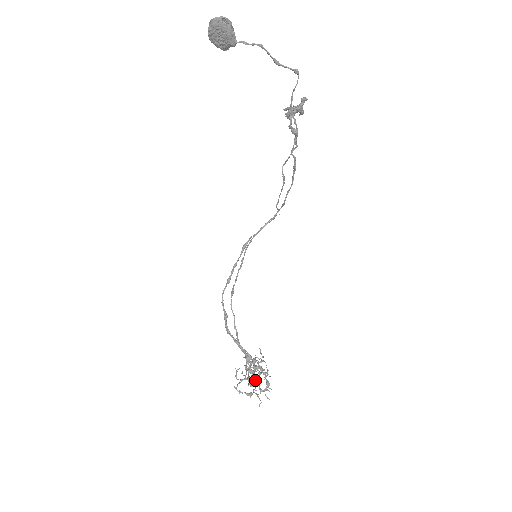
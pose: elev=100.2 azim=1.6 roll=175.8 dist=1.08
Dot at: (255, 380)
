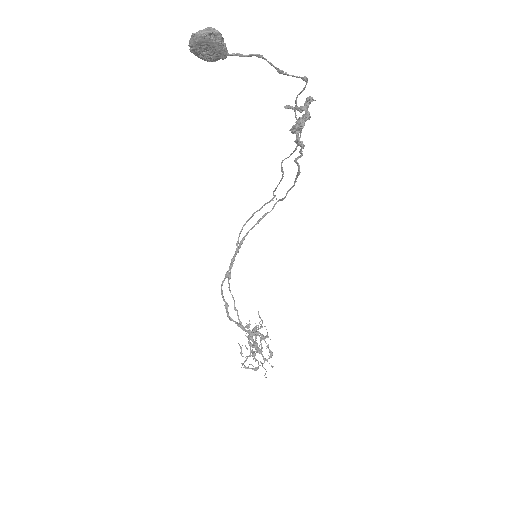
Dot at: (259, 352)
